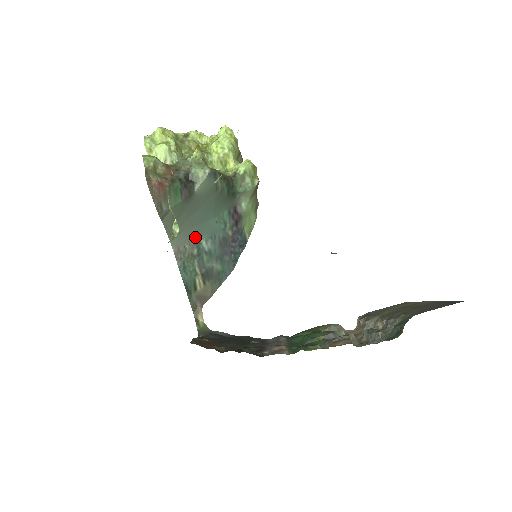
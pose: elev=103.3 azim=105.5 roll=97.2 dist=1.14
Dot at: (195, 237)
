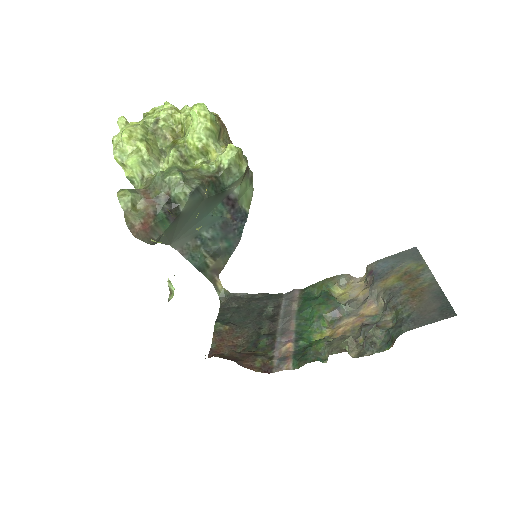
Dot at: (195, 234)
